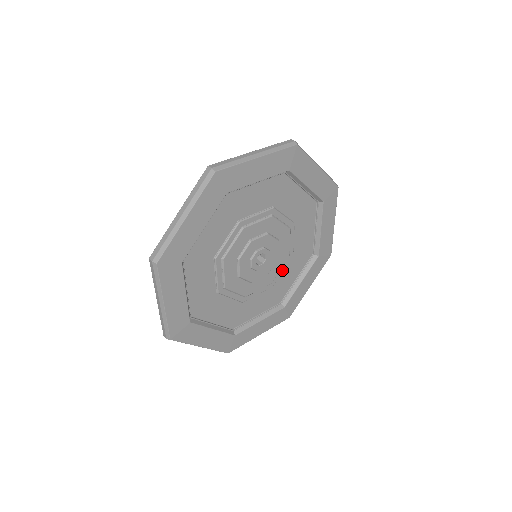
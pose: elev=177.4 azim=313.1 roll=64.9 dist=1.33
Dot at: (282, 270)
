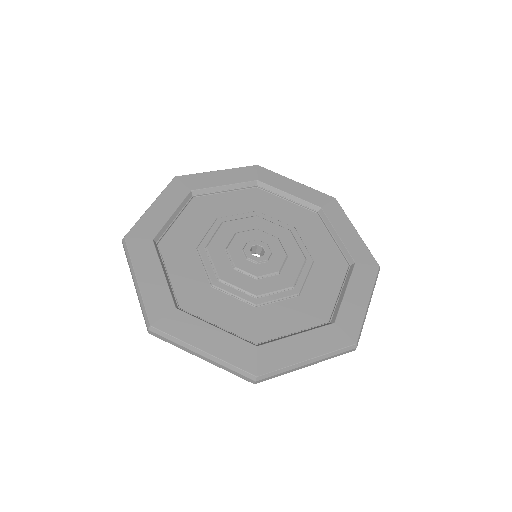
Dot at: (304, 275)
